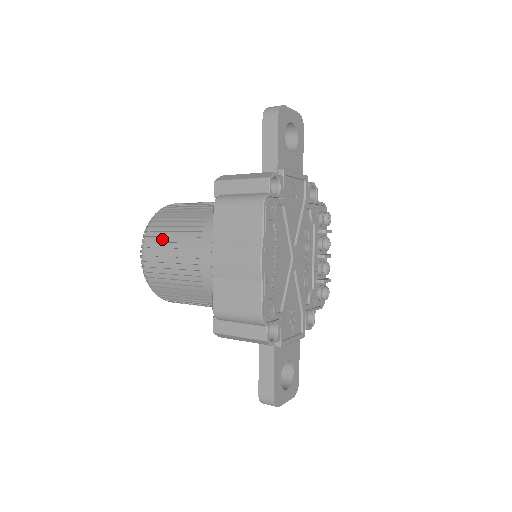
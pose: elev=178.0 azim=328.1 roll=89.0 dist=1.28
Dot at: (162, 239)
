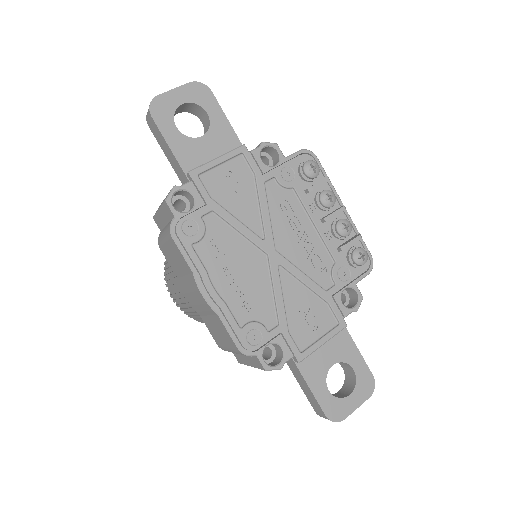
Dot at: (170, 282)
